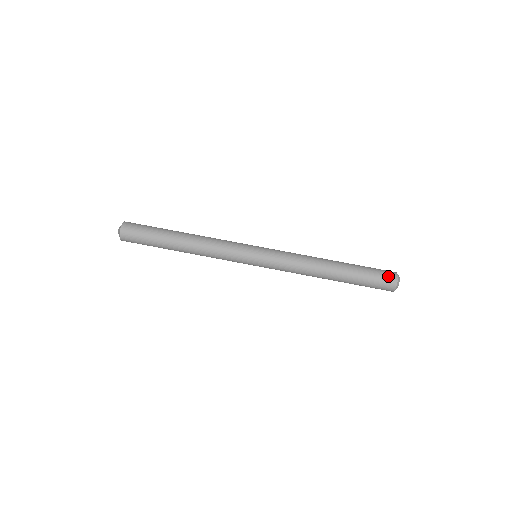
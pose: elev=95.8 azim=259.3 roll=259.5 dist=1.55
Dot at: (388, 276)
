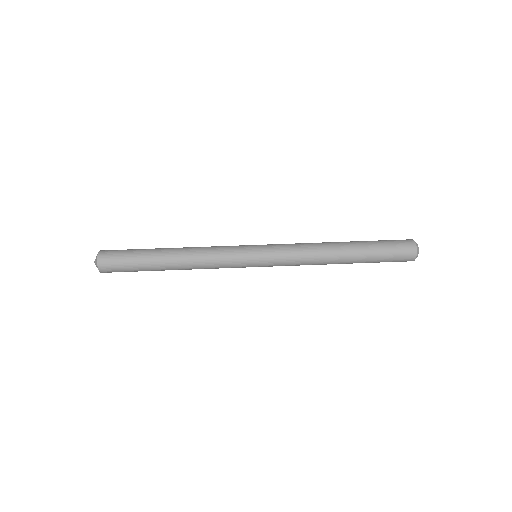
Dot at: (405, 244)
